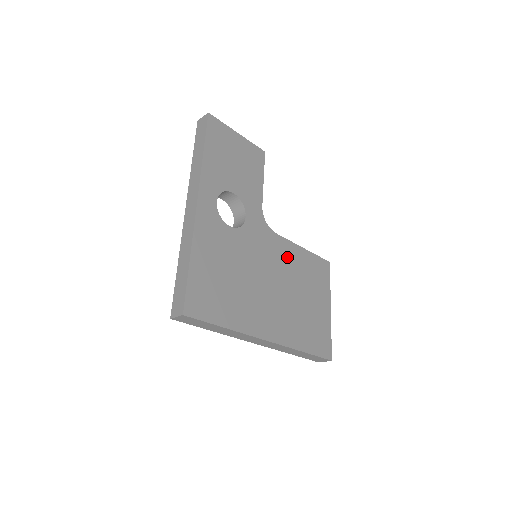
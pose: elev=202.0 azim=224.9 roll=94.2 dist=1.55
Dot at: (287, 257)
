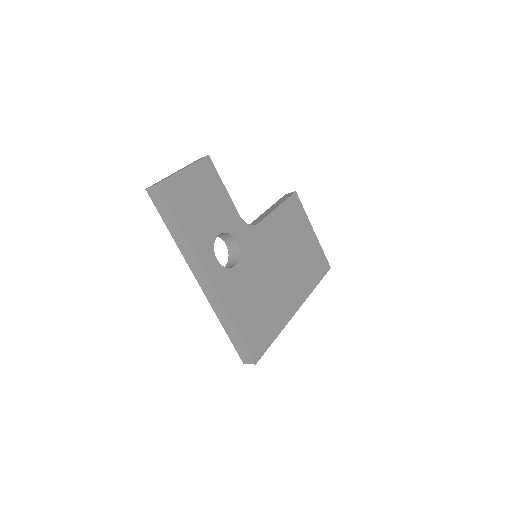
Dot at: (274, 232)
